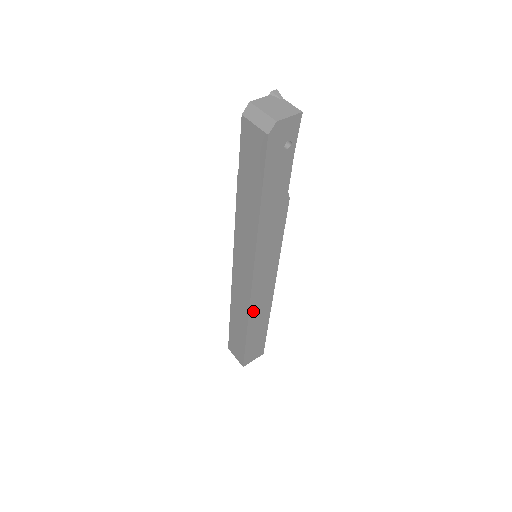
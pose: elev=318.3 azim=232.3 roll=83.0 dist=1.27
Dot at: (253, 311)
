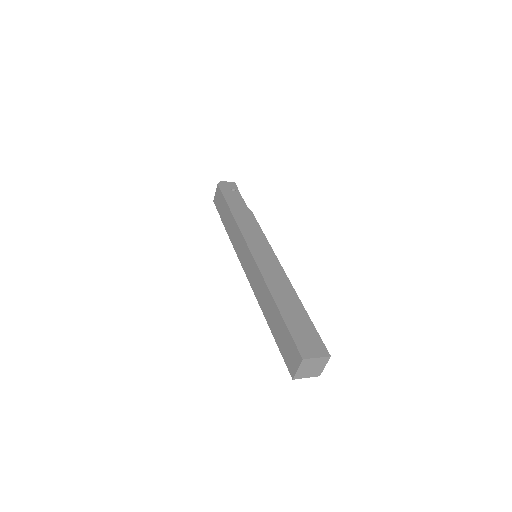
Dot at: (269, 281)
